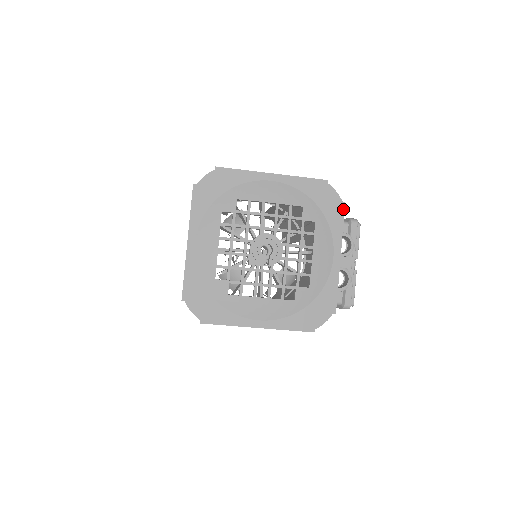
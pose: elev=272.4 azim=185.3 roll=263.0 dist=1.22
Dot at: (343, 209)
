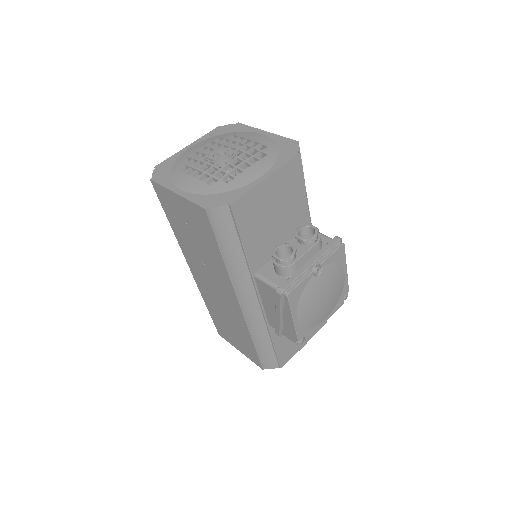
Dot at: (294, 156)
